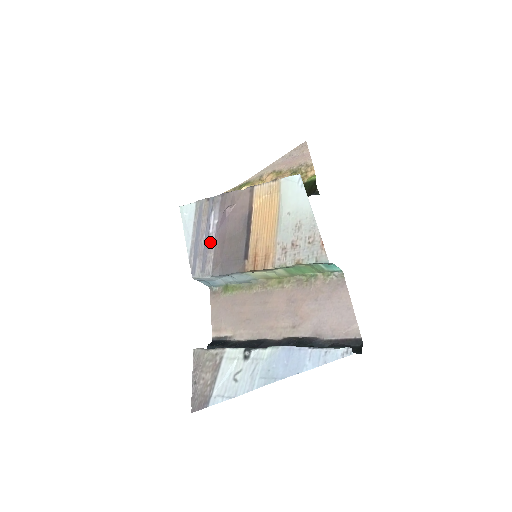
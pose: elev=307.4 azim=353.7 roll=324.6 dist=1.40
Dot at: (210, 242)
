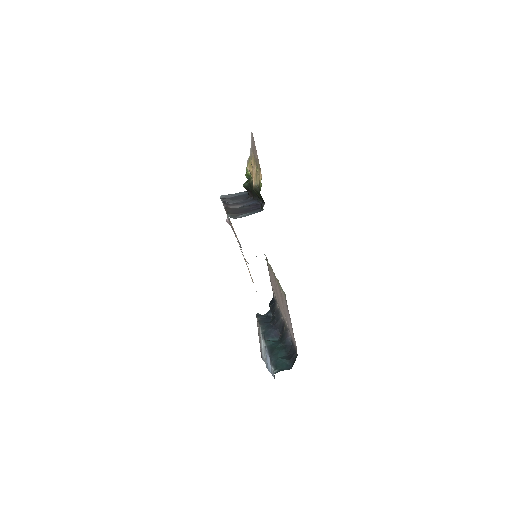
Dot at: occluded
